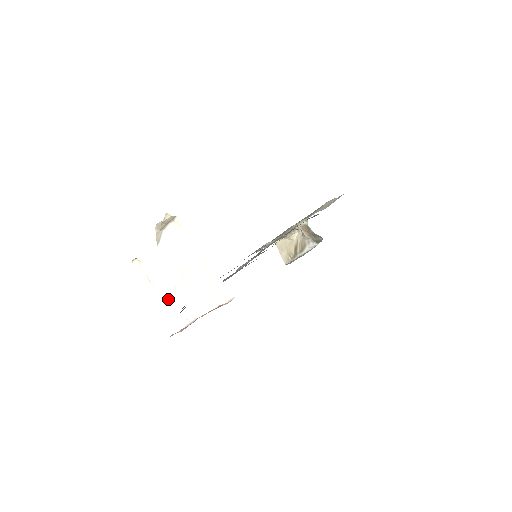
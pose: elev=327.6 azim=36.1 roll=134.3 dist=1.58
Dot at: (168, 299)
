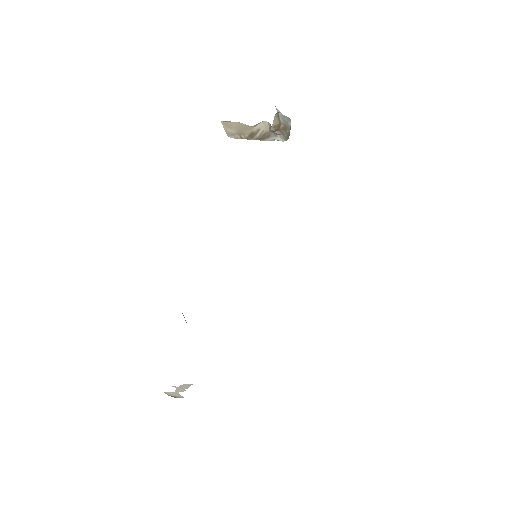
Dot at: occluded
